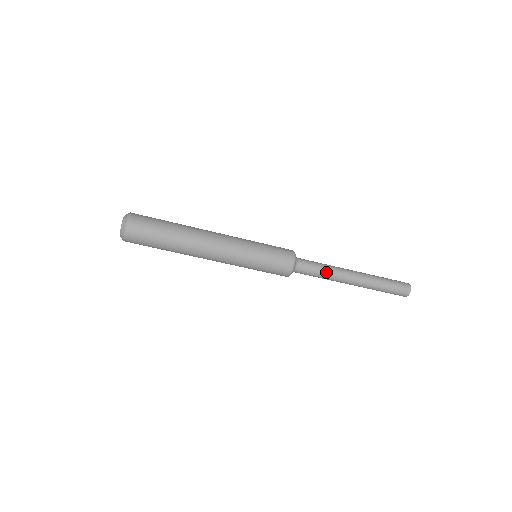
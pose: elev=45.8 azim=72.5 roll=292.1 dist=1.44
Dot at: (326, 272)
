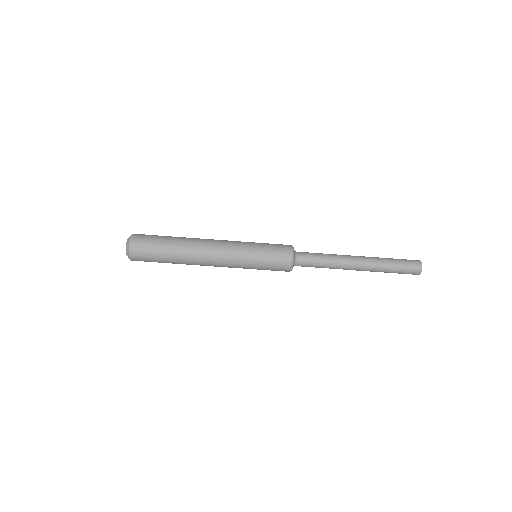
Dot at: (327, 255)
